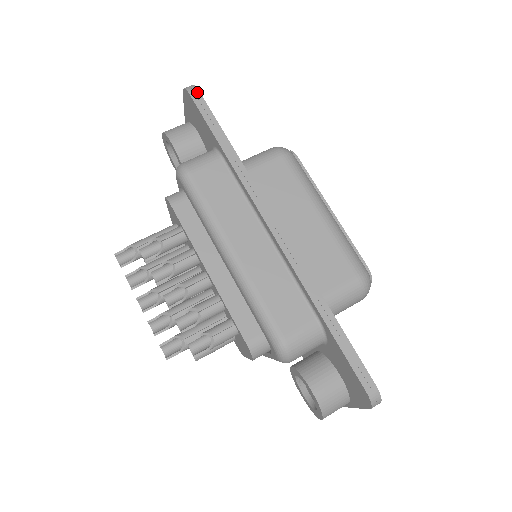
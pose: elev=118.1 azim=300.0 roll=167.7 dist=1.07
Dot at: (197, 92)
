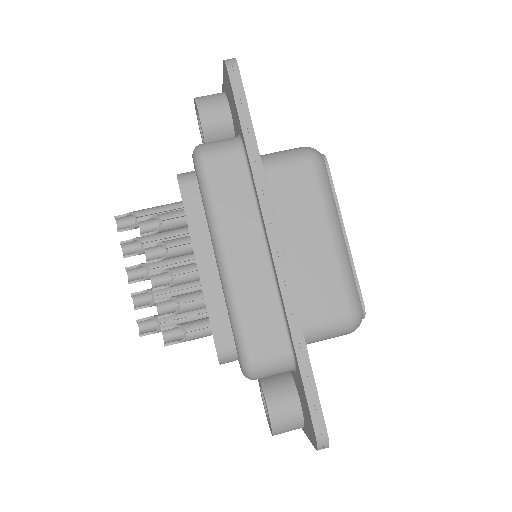
Dot at: (236, 69)
